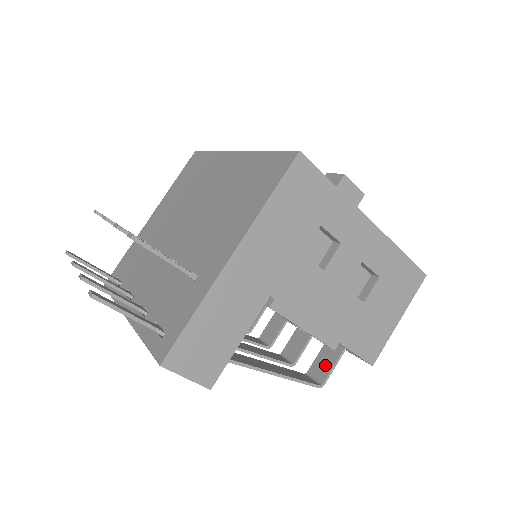
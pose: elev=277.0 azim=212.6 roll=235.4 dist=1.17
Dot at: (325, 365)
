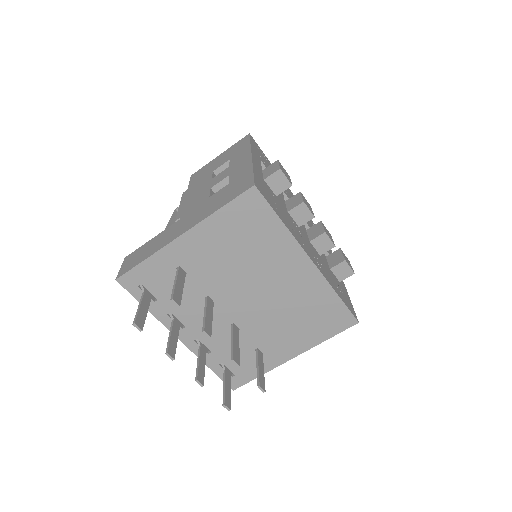
Dot at: occluded
